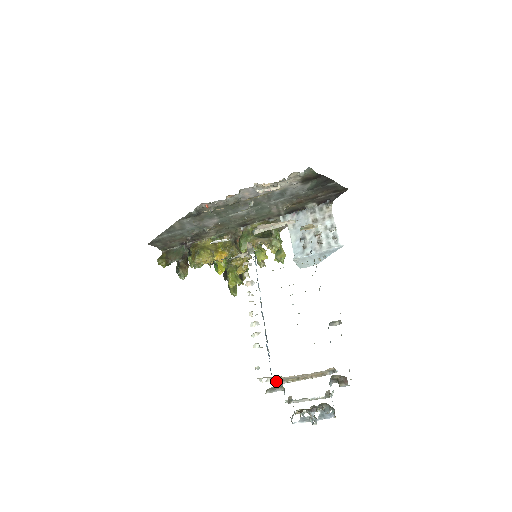
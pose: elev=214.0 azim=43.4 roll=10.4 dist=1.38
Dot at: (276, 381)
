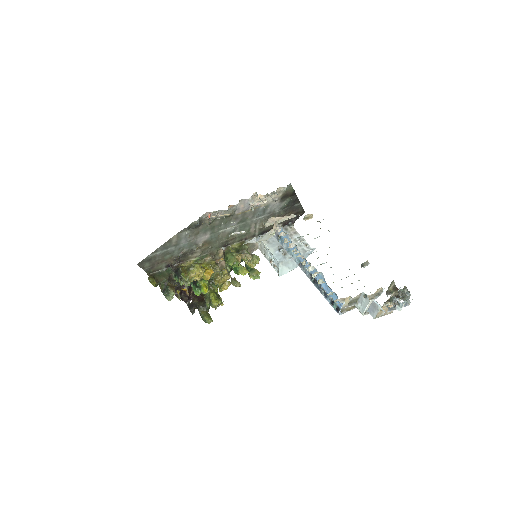
Dot at: (340, 310)
